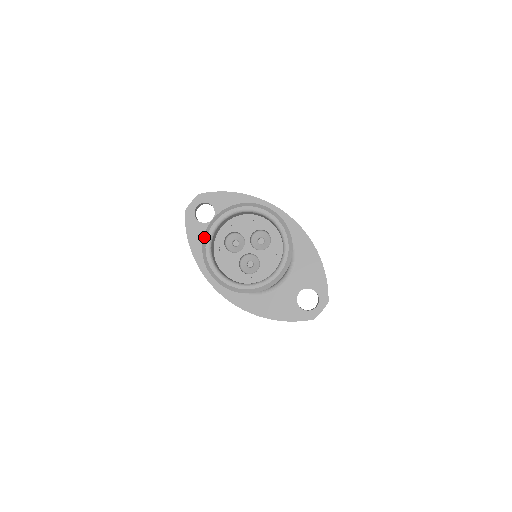
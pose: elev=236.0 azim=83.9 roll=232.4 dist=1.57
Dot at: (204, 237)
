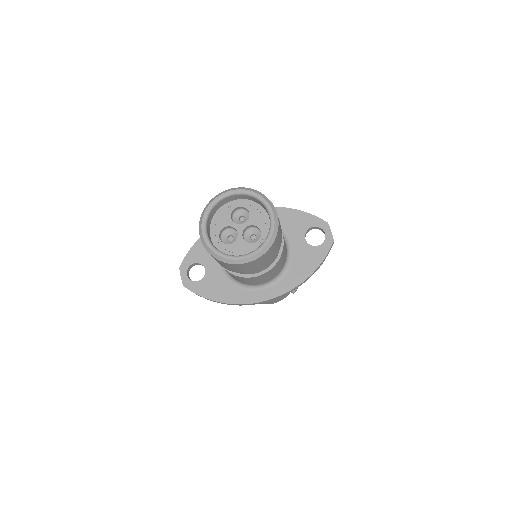
Dot at: (208, 251)
